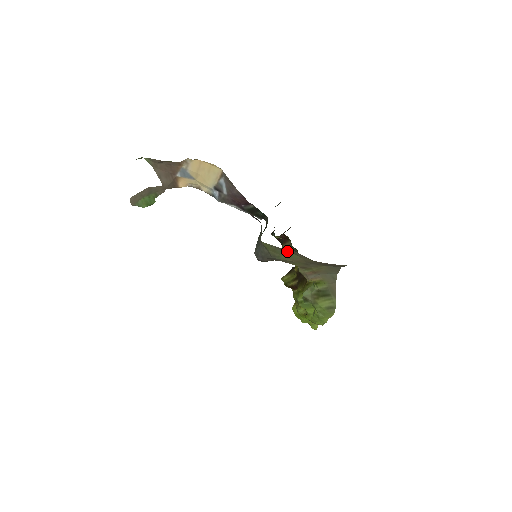
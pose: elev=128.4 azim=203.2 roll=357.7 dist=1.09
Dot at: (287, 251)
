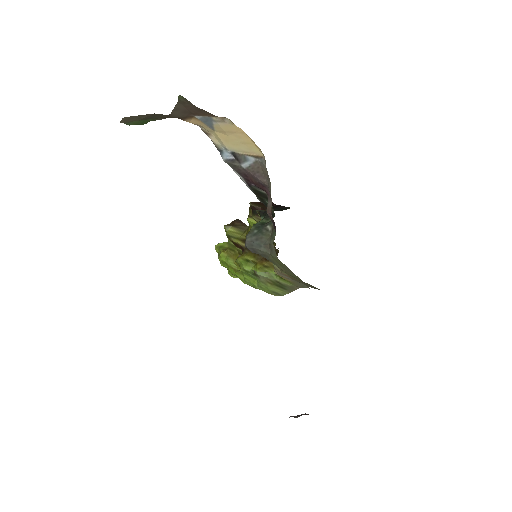
Dot at: occluded
